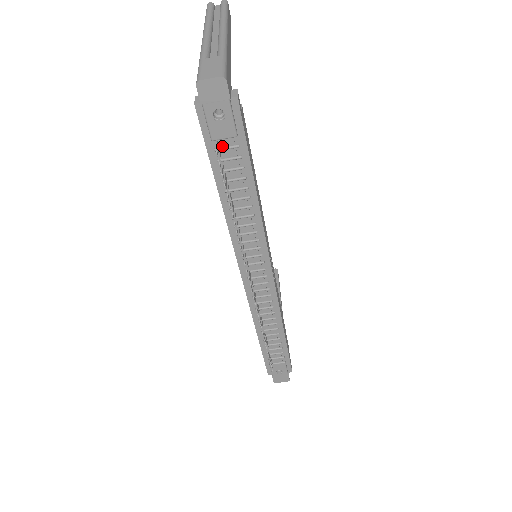
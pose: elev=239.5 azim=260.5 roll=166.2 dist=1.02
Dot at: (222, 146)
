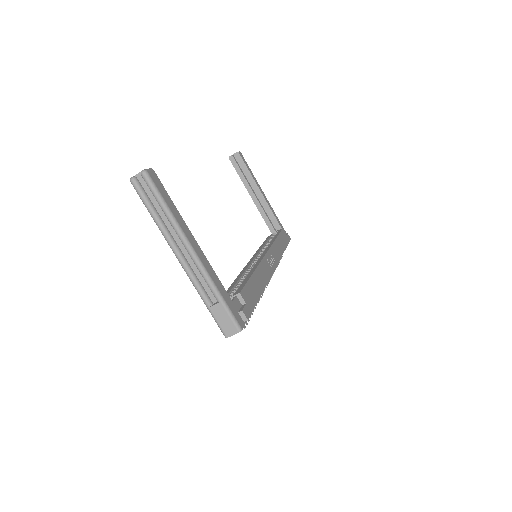
Dot at: occluded
